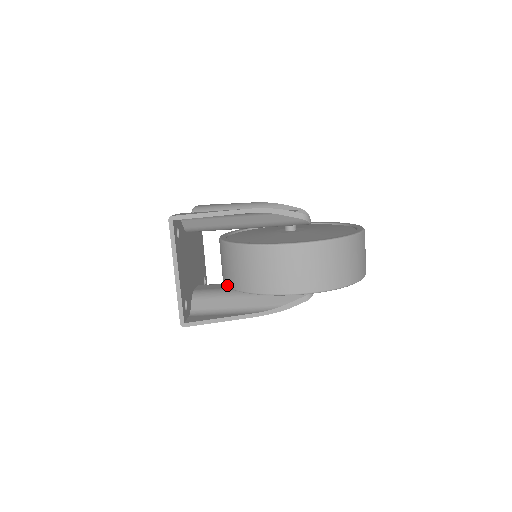
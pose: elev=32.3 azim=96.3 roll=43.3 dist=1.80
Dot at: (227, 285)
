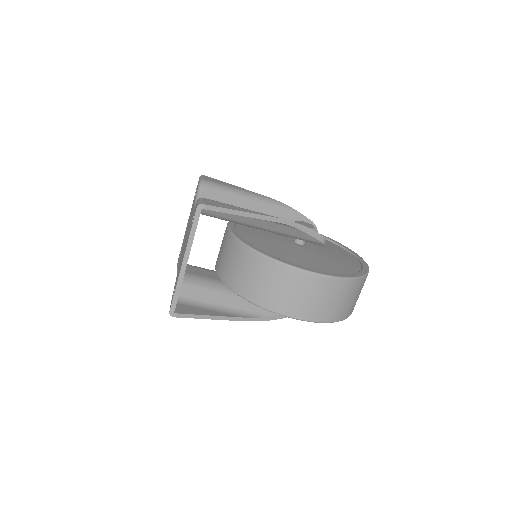
Dot at: (226, 283)
